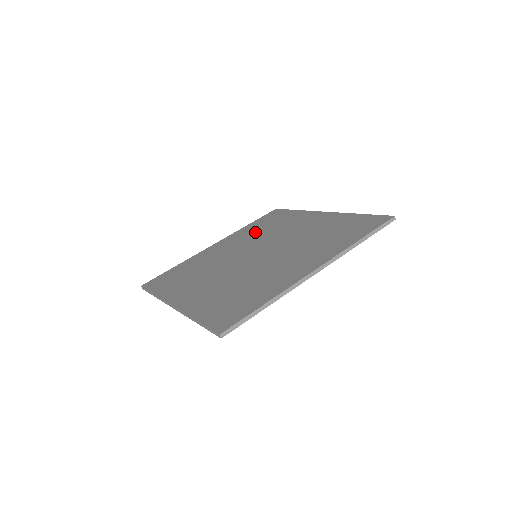
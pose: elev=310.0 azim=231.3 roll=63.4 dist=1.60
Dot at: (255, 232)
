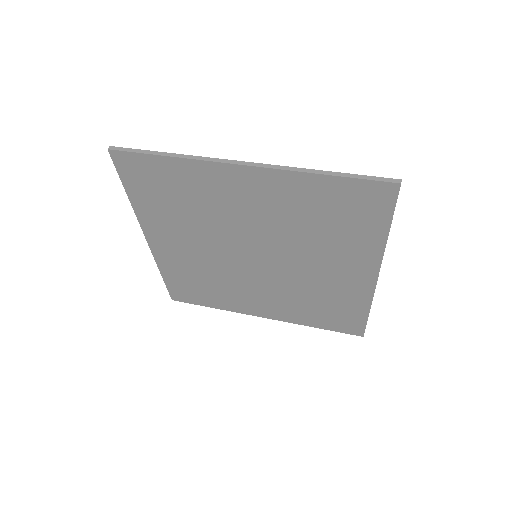
Dot at: occluded
